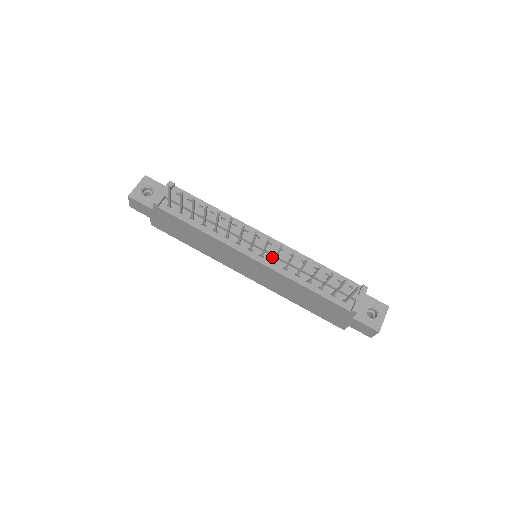
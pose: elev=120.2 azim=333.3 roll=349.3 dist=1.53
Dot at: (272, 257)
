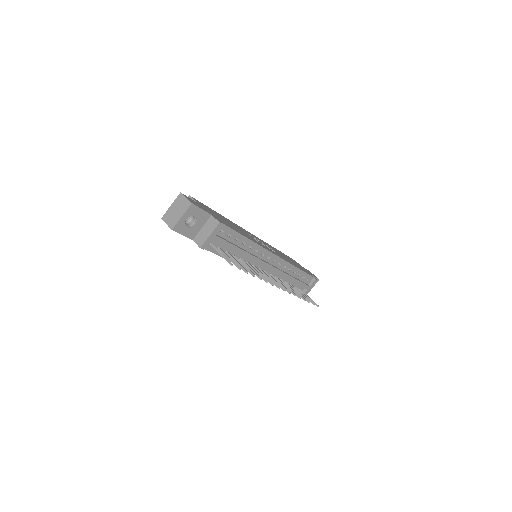
Dot at: (272, 271)
